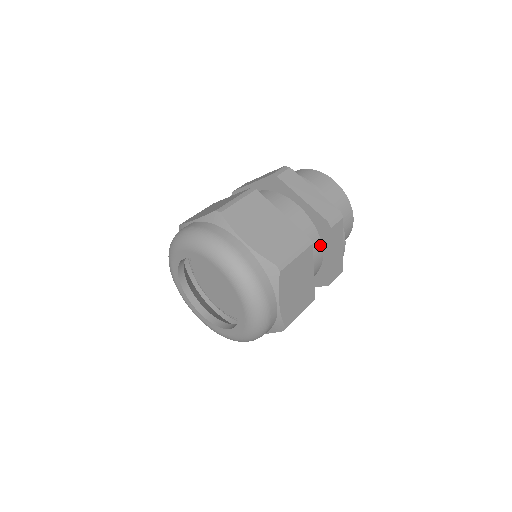
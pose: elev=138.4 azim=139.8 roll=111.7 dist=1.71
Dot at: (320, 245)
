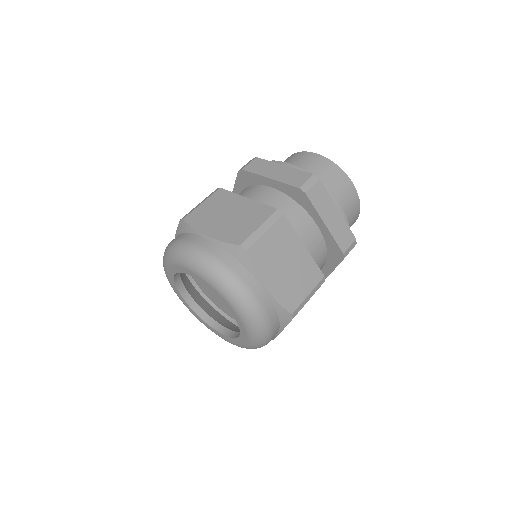
Dot at: (324, 263)
